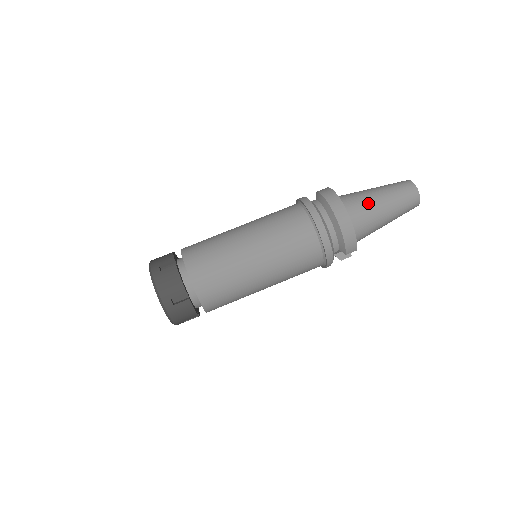
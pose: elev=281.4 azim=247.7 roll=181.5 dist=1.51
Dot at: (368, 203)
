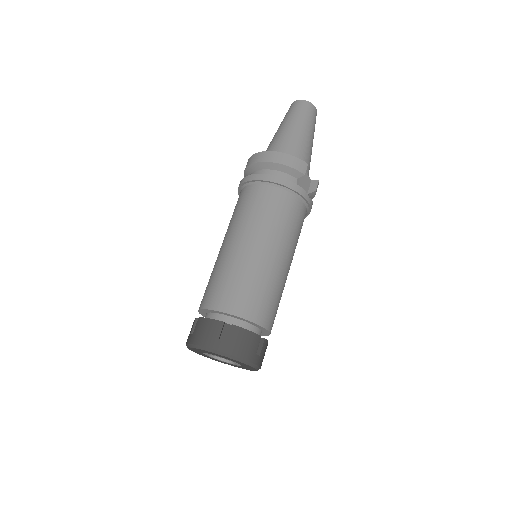
Dot at: (278, 138)
